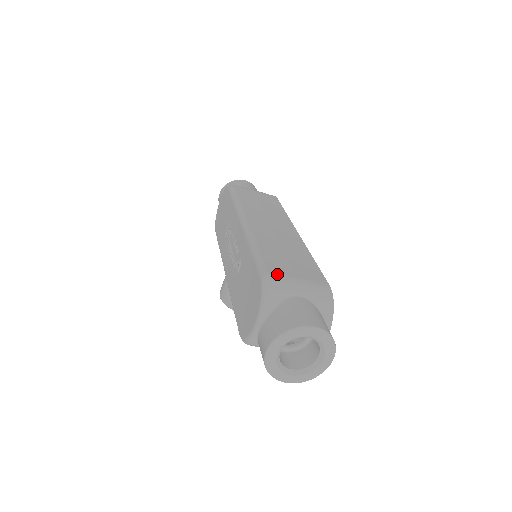
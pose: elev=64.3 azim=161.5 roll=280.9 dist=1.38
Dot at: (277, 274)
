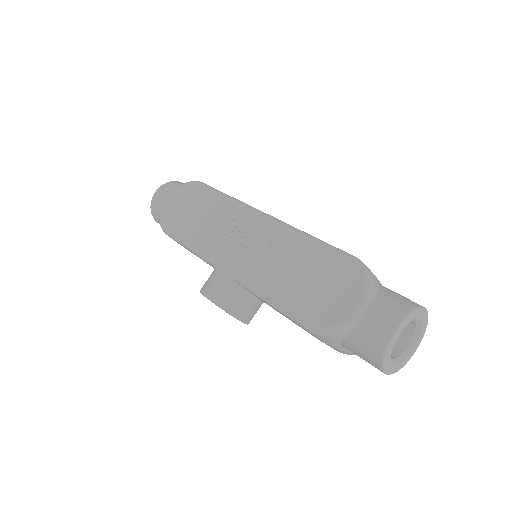
Dot at: occluded
